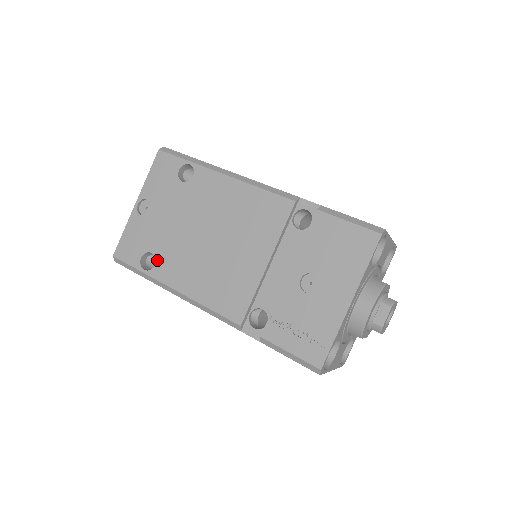
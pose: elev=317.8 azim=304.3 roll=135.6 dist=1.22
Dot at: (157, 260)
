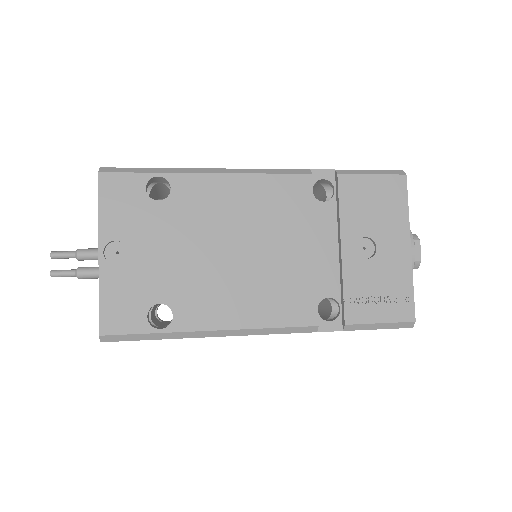
Dot at: (173, 308)
